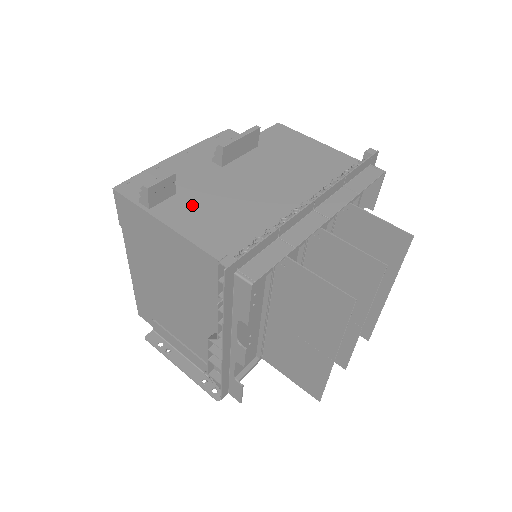
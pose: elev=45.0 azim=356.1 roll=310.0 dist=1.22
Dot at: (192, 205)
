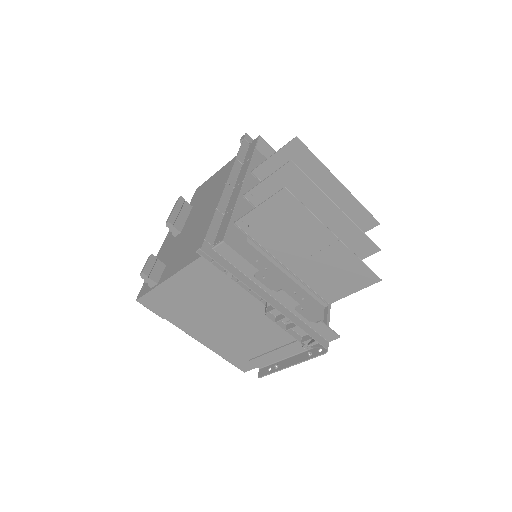
Dot at: (176, 258)
